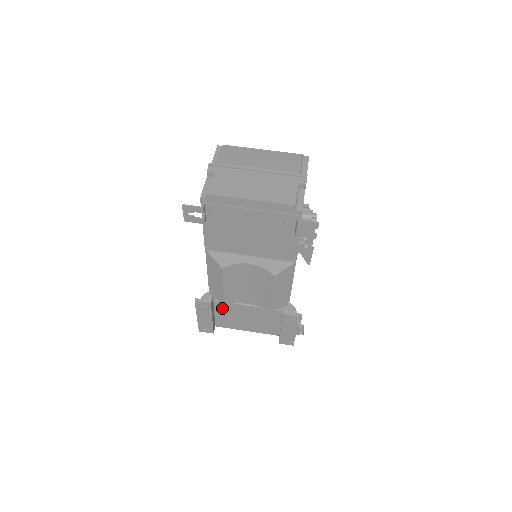
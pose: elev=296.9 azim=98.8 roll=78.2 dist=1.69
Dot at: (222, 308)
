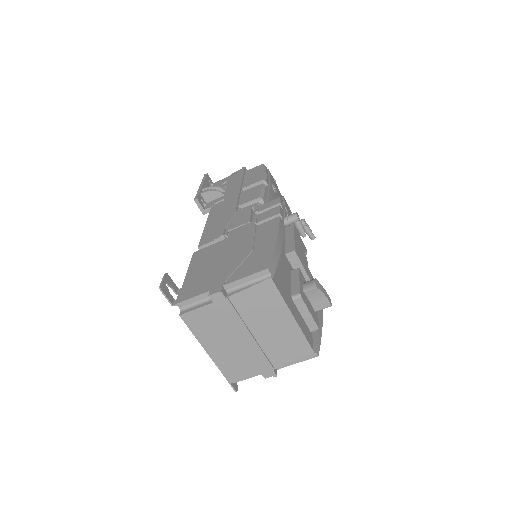
Dot at: occluded
